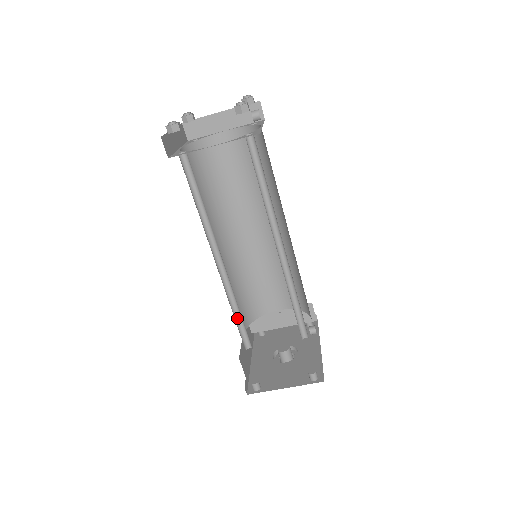
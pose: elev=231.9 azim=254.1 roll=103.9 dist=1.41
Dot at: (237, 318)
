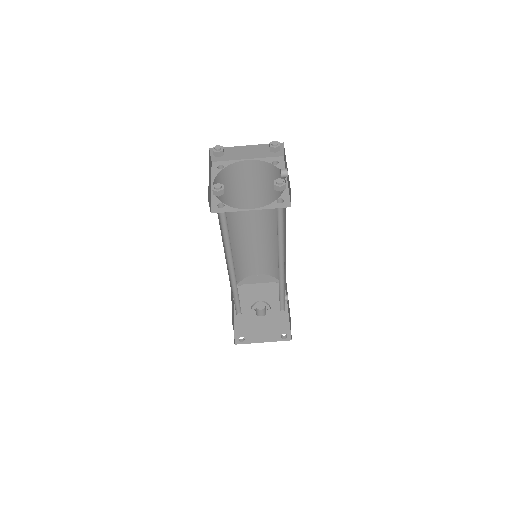
Dot at: (235, 298)
